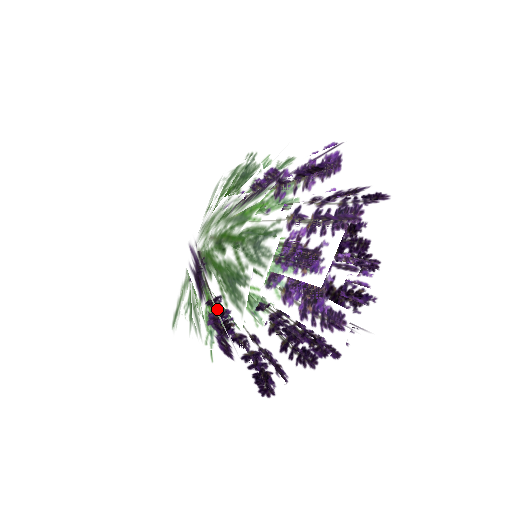
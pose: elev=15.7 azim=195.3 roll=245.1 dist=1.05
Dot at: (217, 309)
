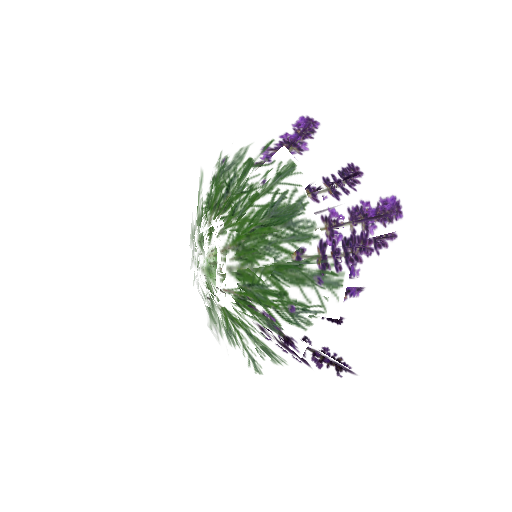
Dot at: (314, 351)
